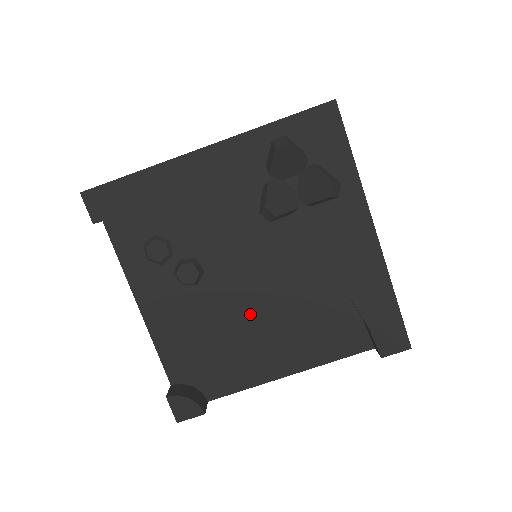
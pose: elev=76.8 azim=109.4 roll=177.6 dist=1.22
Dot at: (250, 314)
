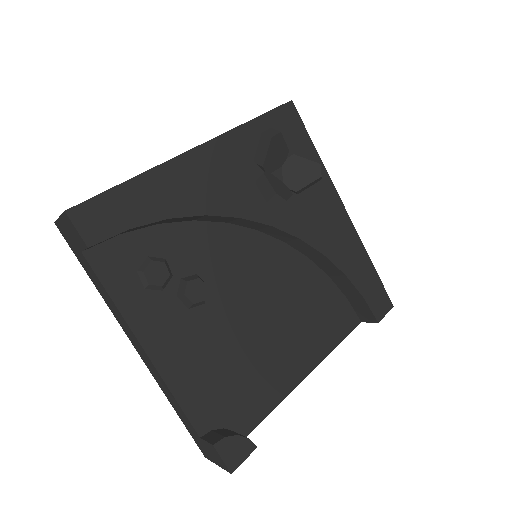
Dot at: (260, 321)
